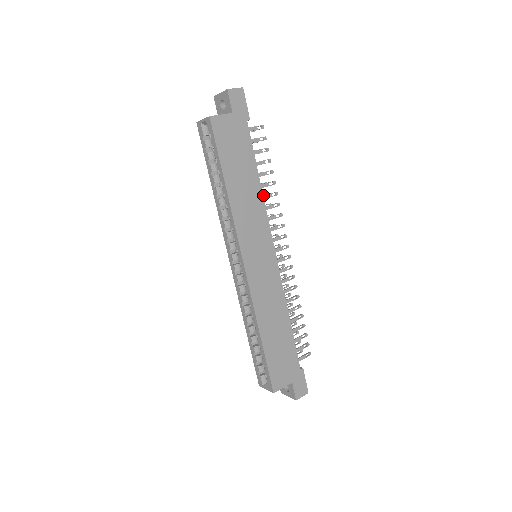
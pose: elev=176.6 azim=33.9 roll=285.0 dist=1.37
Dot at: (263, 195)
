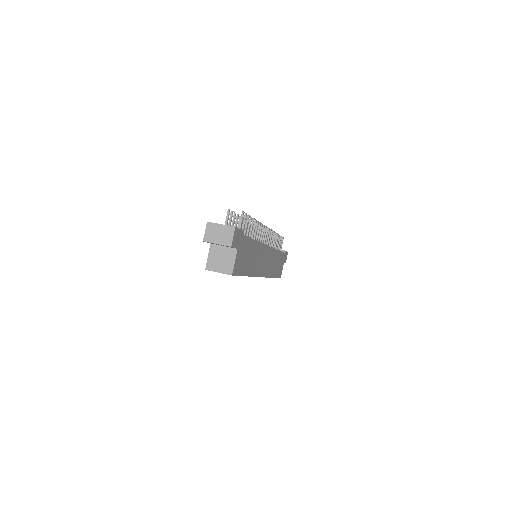
Dot at: (254, 237)
